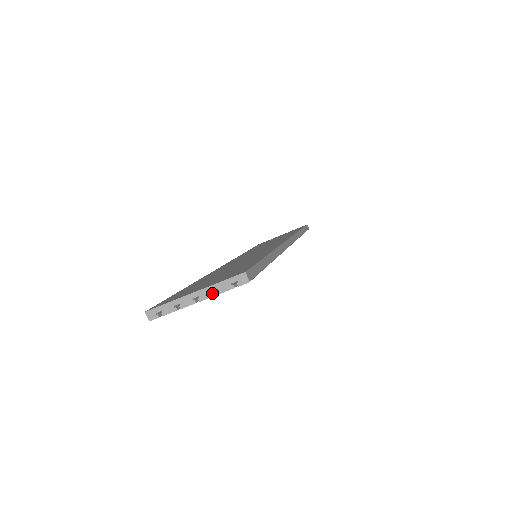
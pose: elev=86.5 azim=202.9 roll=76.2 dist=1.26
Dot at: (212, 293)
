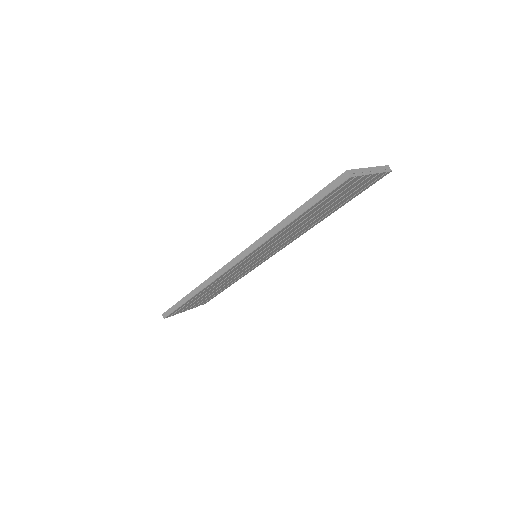
Dot at: (378, 171)
